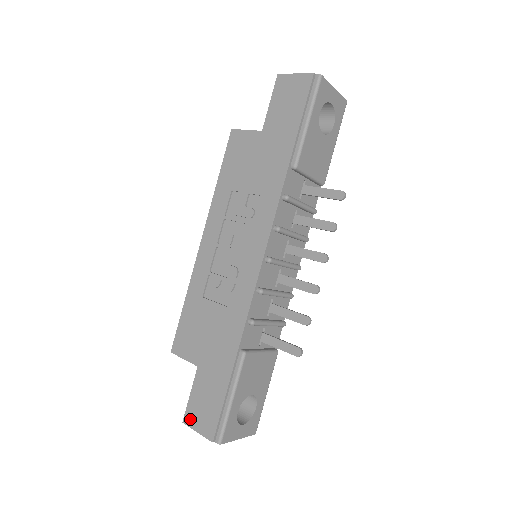
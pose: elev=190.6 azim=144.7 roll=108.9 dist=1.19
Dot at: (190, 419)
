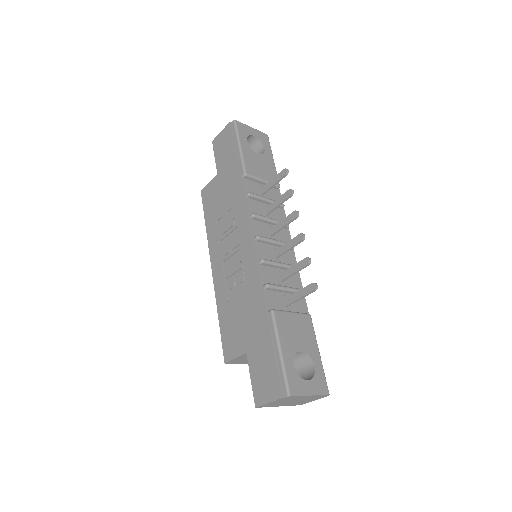
Dot at: (259, 398)
